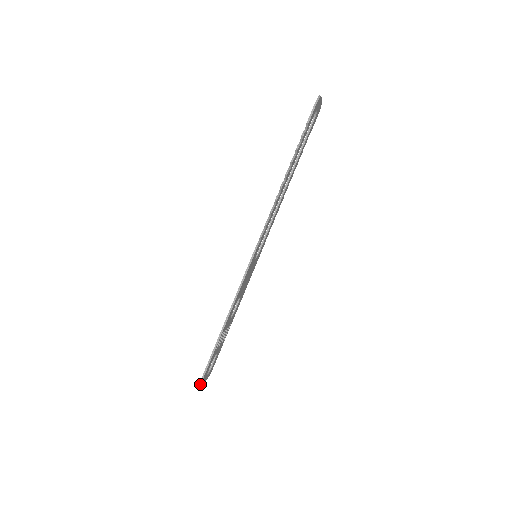
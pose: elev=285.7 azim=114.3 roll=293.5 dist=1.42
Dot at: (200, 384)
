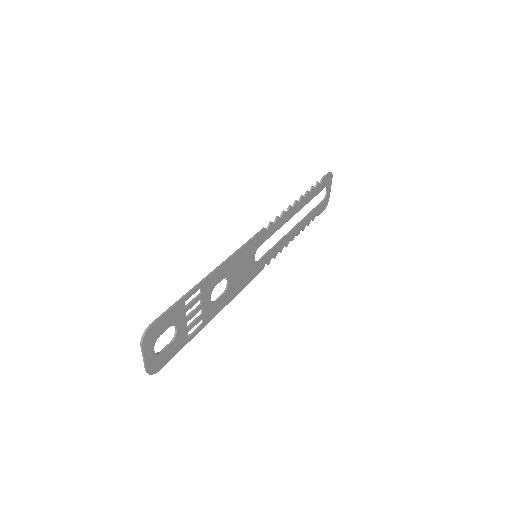
Dot at: (149, 326)
